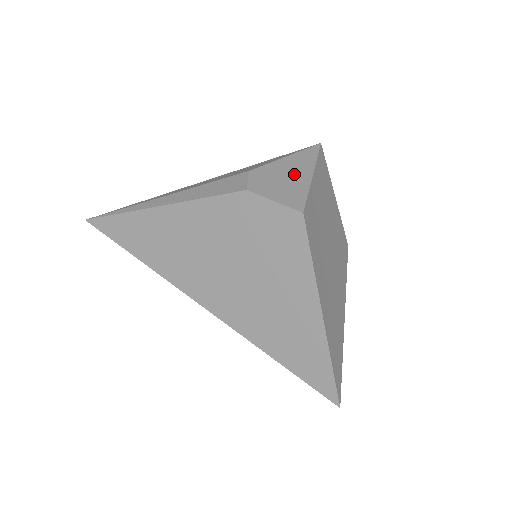
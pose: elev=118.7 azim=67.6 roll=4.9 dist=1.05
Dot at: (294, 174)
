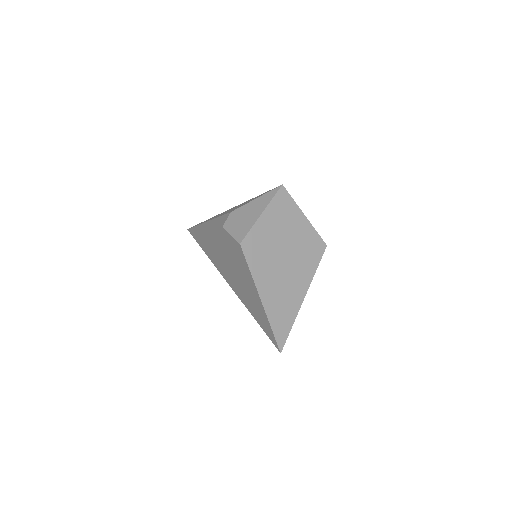
Dot at: (252, 214)
